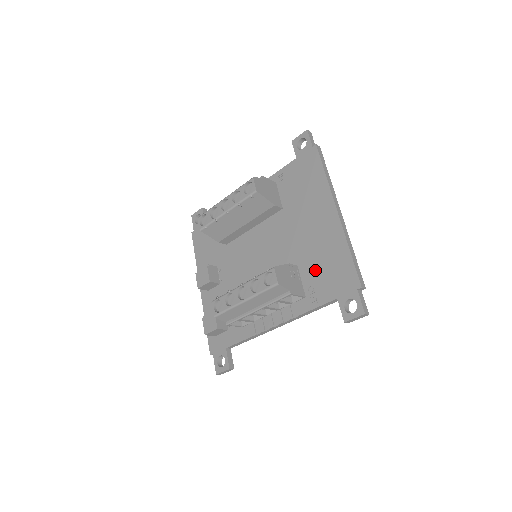
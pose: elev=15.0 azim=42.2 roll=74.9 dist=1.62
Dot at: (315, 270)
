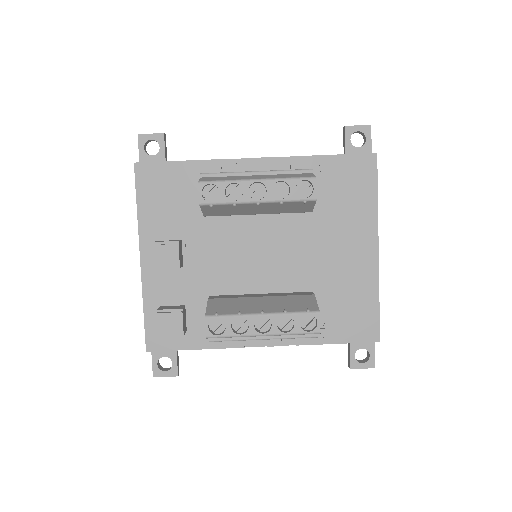
Dot at: (332, 304)
